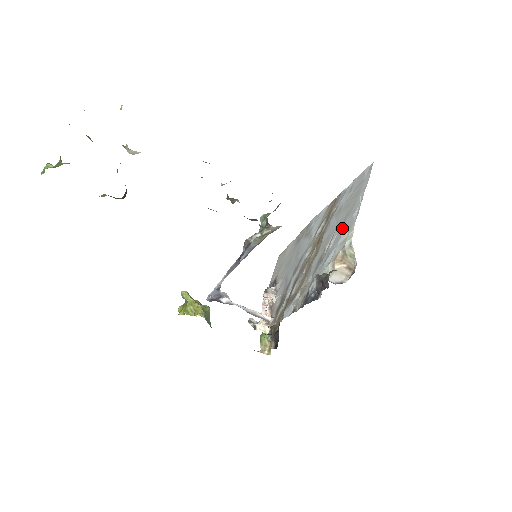
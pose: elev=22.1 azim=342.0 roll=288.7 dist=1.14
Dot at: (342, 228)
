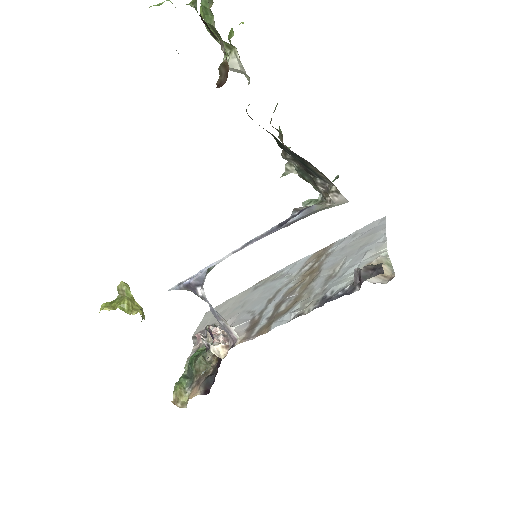
Dot at: (362, 252)
